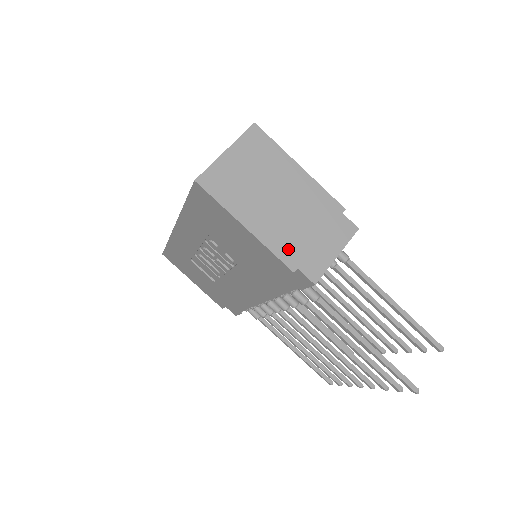
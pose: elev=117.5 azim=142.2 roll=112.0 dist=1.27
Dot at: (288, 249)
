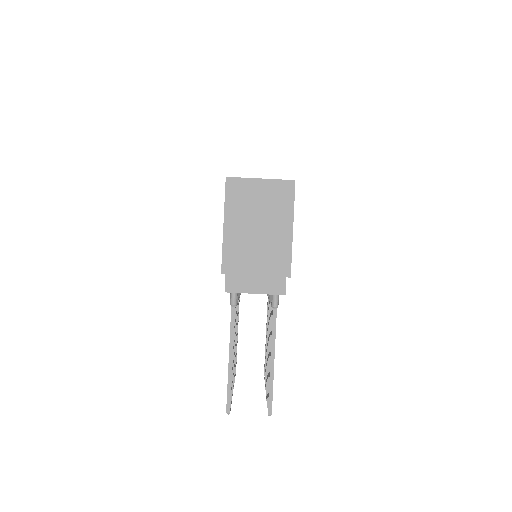
Dot at: (232, 260)
